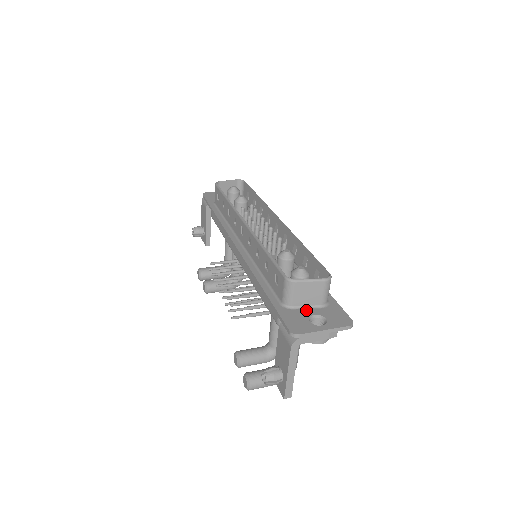
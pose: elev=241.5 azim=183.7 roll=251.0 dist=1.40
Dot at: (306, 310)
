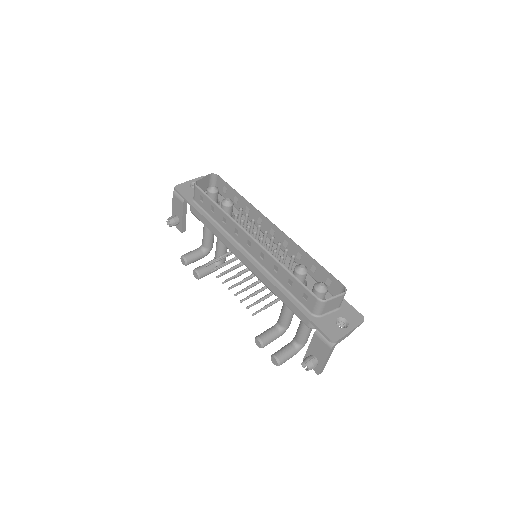
Dot at: (330, 315)
